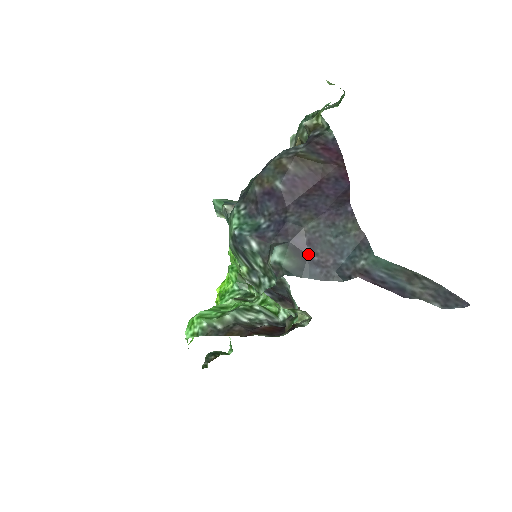
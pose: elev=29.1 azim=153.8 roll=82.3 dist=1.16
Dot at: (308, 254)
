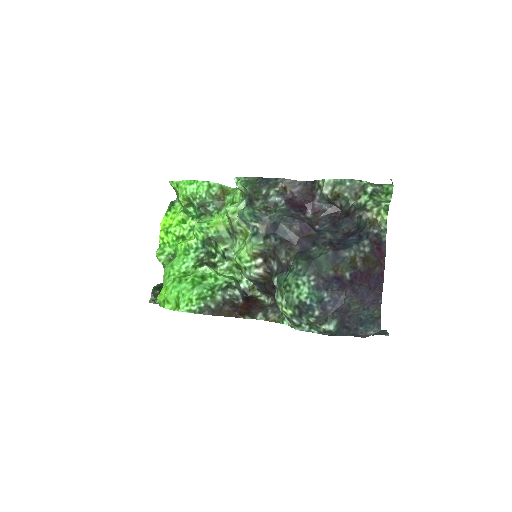
Dot at: (345, 322)
